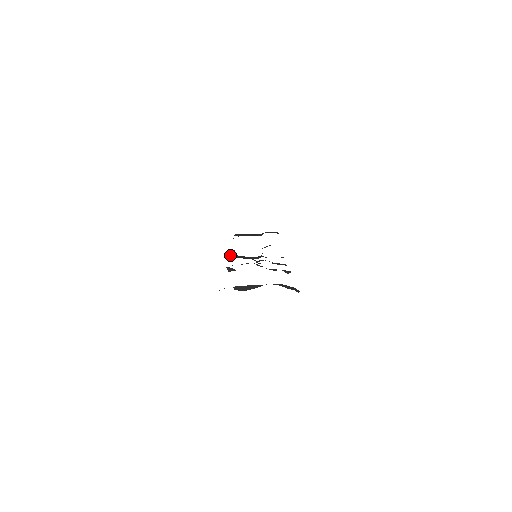
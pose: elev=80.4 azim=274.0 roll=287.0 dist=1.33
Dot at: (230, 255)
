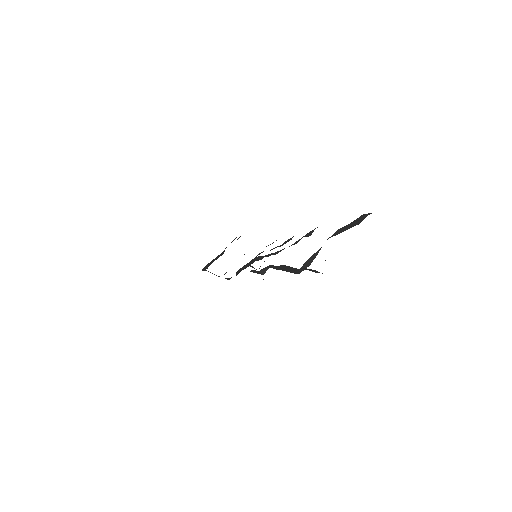
Dot at: occluded
